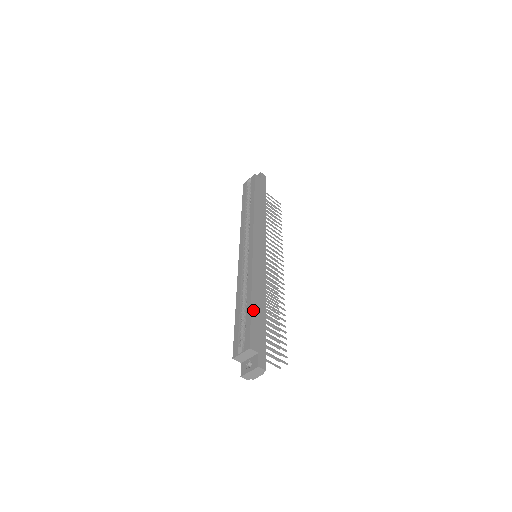
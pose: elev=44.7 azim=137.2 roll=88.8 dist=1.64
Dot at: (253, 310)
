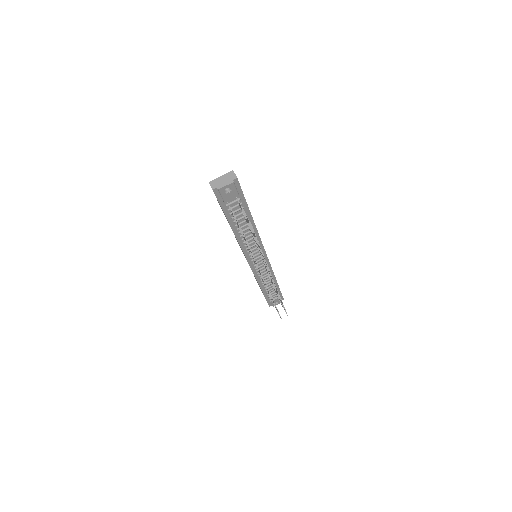
Dot at: occluded
